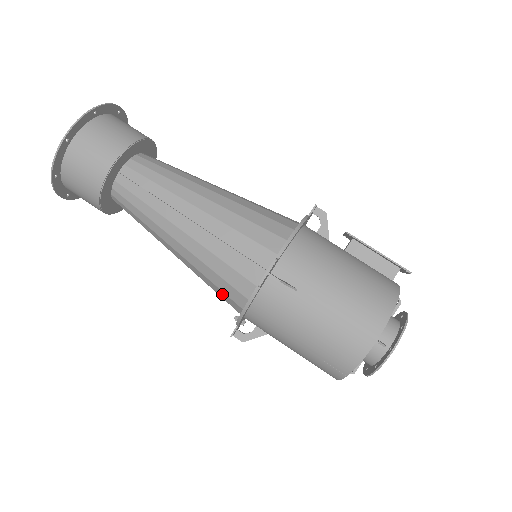
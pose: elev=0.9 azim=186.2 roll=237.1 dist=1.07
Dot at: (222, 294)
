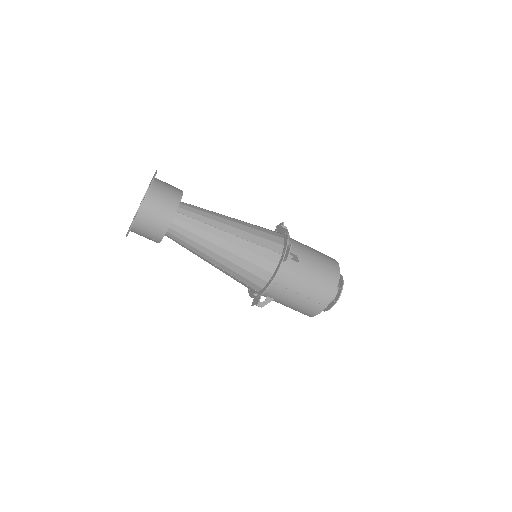
Dot at: (251, 277)
